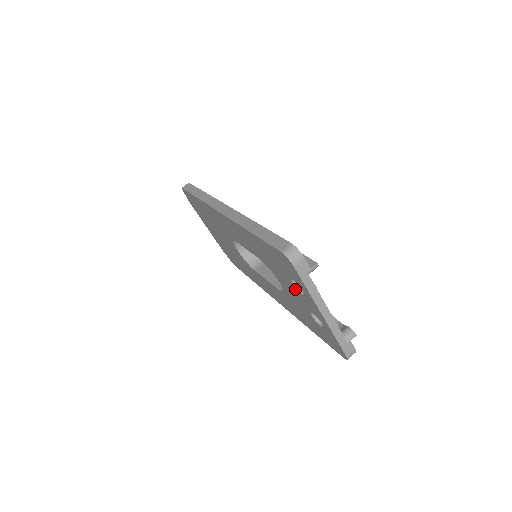
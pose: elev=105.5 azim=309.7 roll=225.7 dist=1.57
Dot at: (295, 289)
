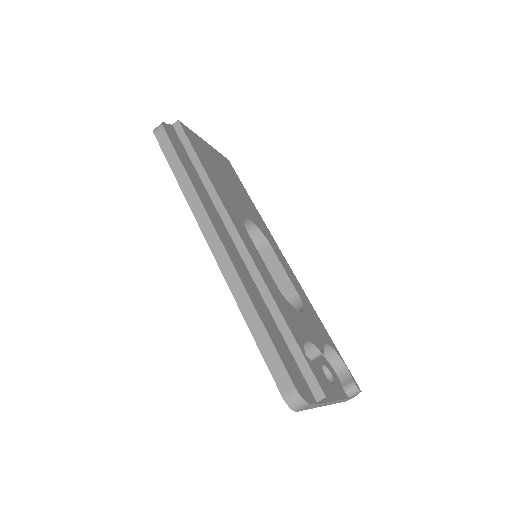
Dot at: occluded
